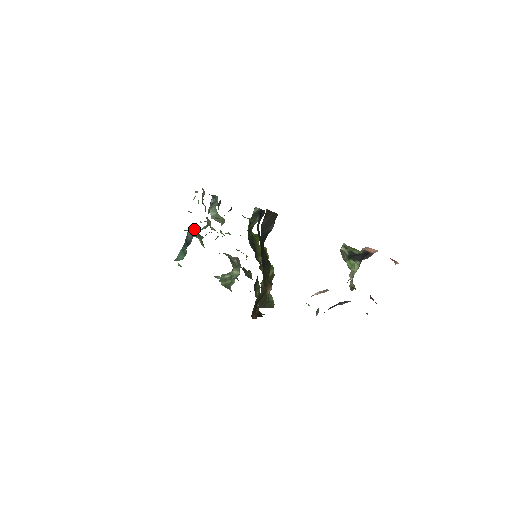
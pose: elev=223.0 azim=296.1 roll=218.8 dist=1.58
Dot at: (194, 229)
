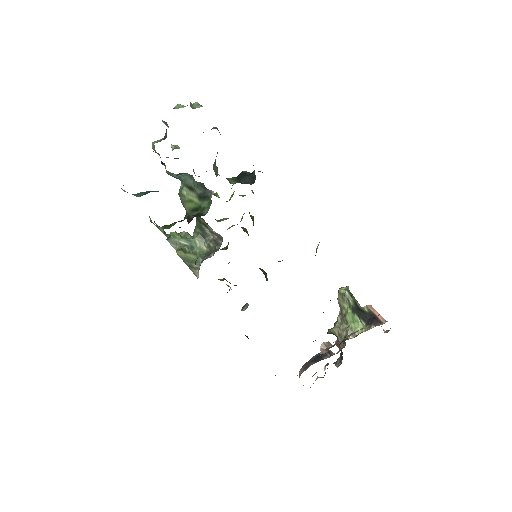
Dot at: (188, 175)
